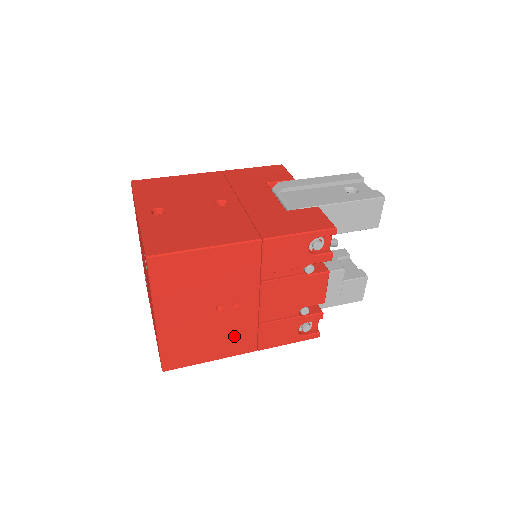
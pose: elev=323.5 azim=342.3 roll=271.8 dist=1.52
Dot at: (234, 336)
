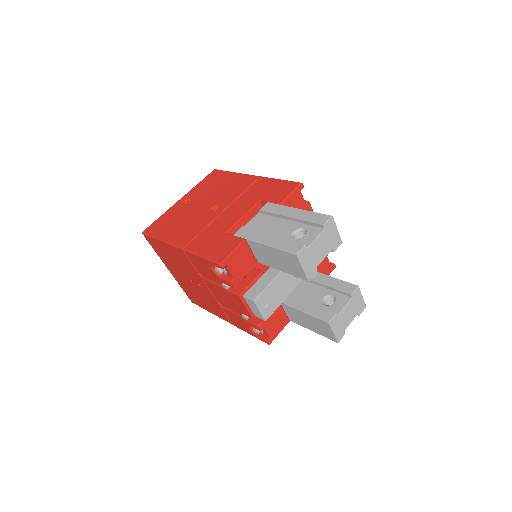
Dot at: (212, 305)
